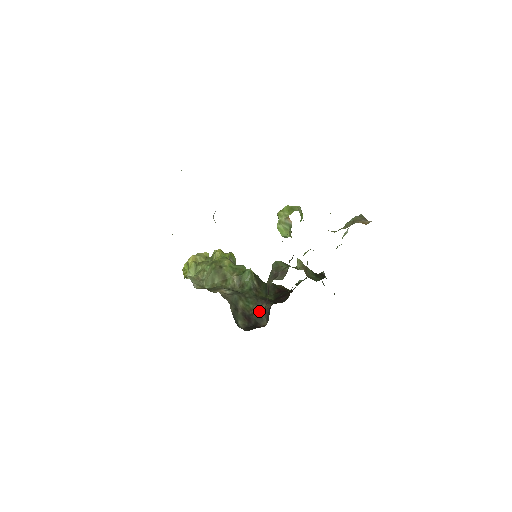
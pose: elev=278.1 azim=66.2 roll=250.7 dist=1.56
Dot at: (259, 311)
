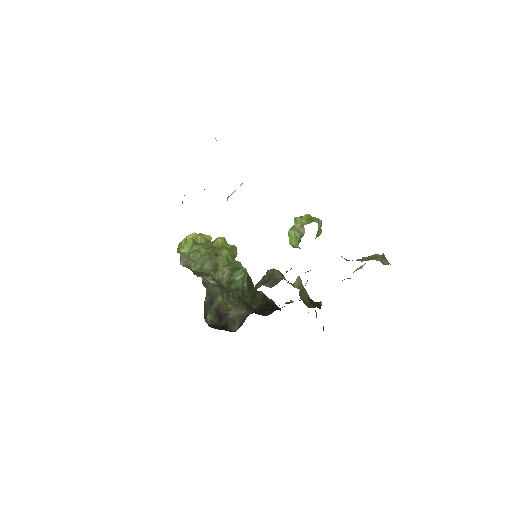
Dot at: (235, 314)
